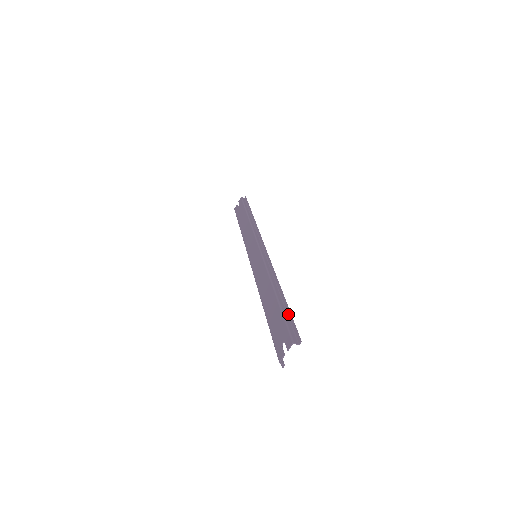
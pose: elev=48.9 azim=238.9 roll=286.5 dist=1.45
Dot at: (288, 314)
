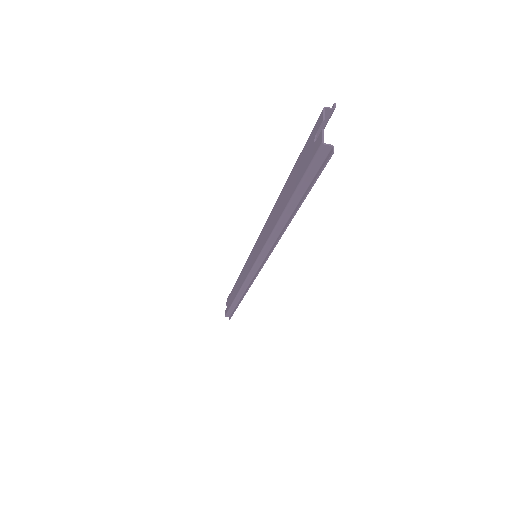
Dot at: occluded
